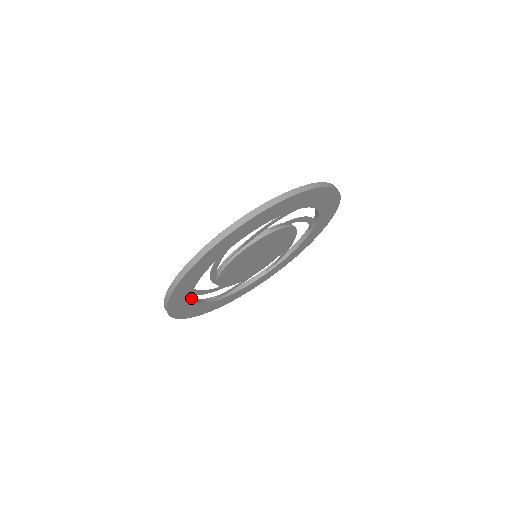
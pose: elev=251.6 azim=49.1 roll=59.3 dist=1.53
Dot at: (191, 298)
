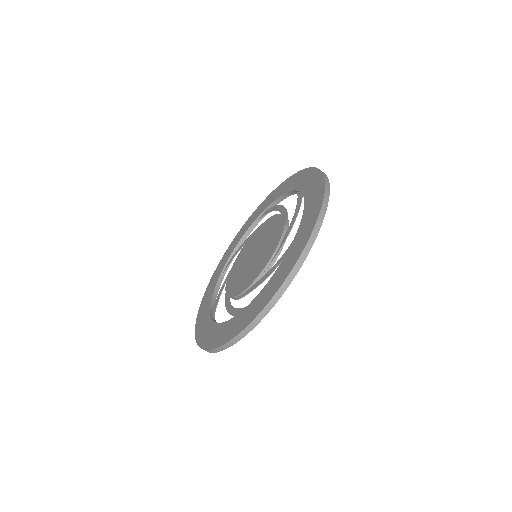
Dot at: occluded
